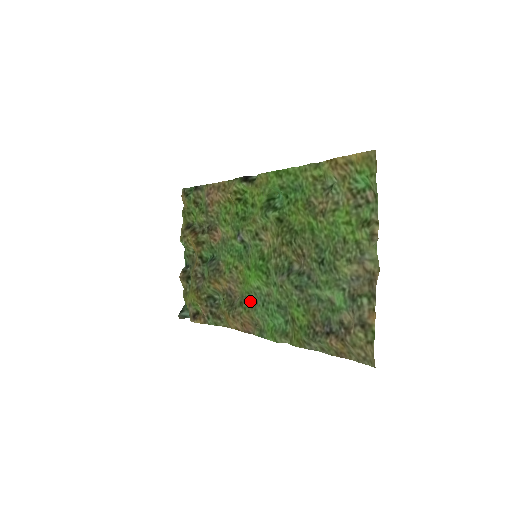
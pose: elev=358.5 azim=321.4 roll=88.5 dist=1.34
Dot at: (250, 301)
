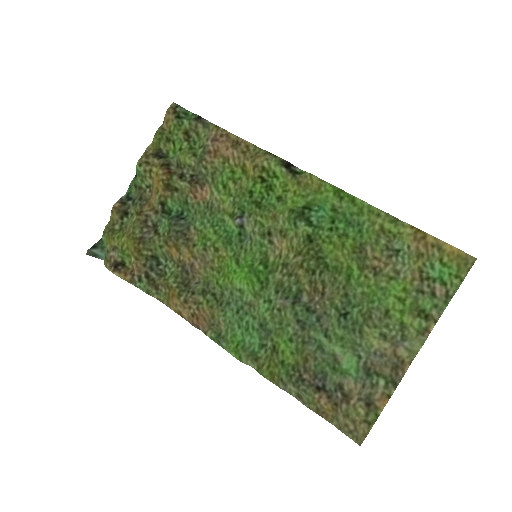
Dot at: (219, 297)
